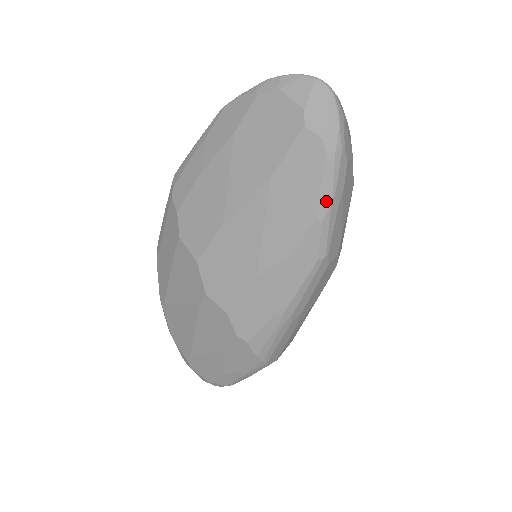
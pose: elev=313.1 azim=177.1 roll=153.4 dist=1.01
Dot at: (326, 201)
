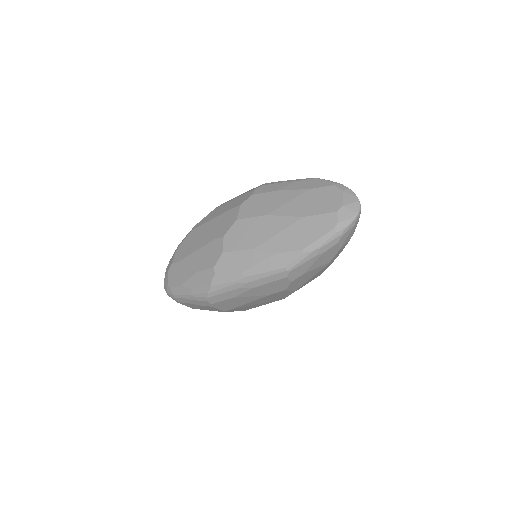
Dot at: (314, 247)
